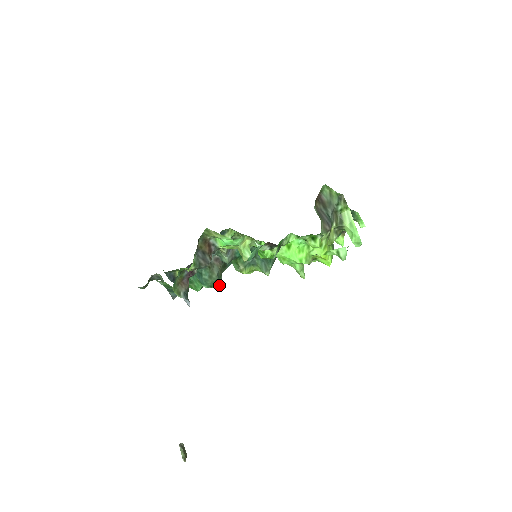
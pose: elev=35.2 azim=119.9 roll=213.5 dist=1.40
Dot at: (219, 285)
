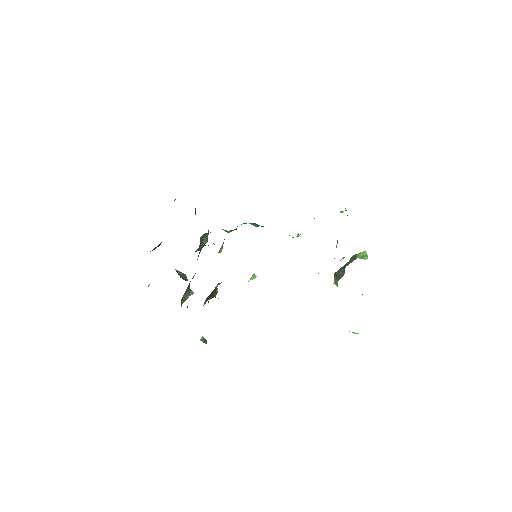
Dot at: occluded
